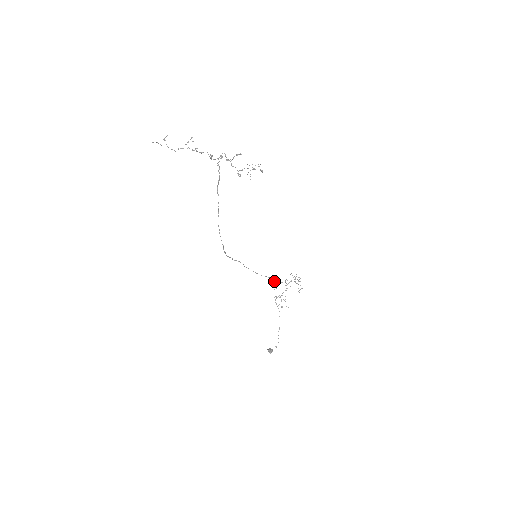
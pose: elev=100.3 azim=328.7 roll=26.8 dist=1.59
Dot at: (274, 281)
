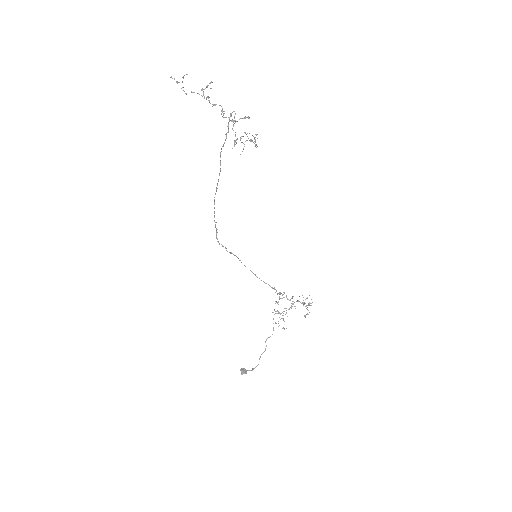
Dot at: (277, 293)
